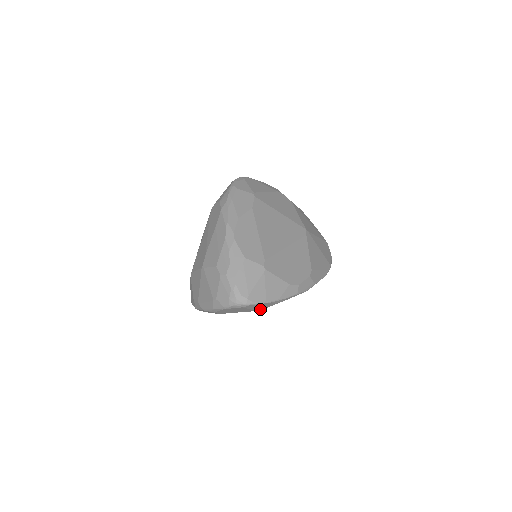
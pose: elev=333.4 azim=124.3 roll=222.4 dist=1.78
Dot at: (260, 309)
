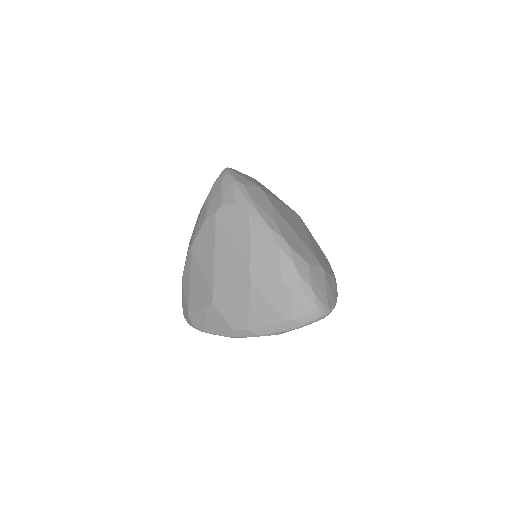
Dot at: occluded
